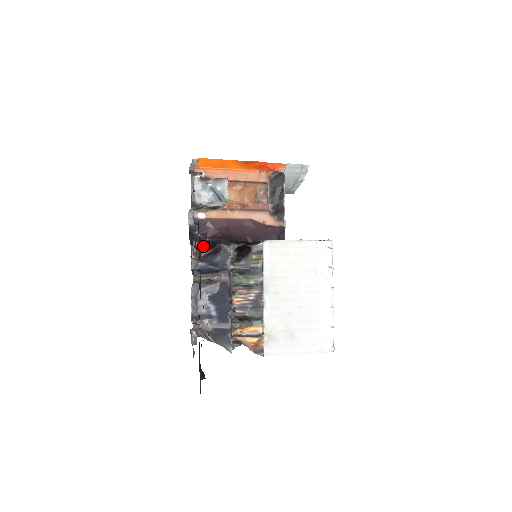
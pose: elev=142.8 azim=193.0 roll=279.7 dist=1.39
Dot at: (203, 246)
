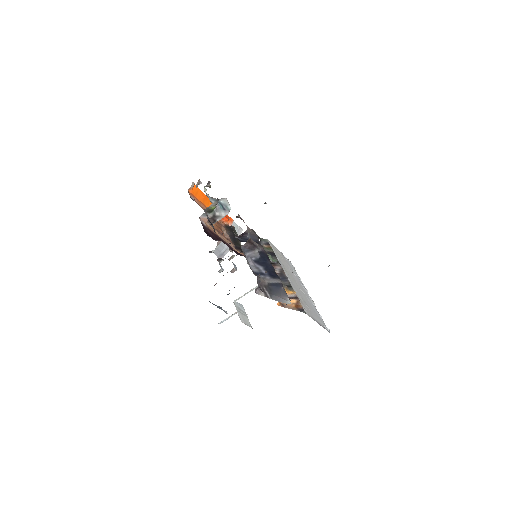
Dot at: occluded
